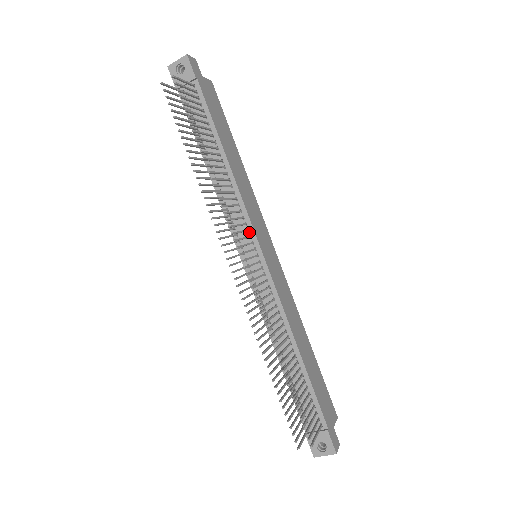
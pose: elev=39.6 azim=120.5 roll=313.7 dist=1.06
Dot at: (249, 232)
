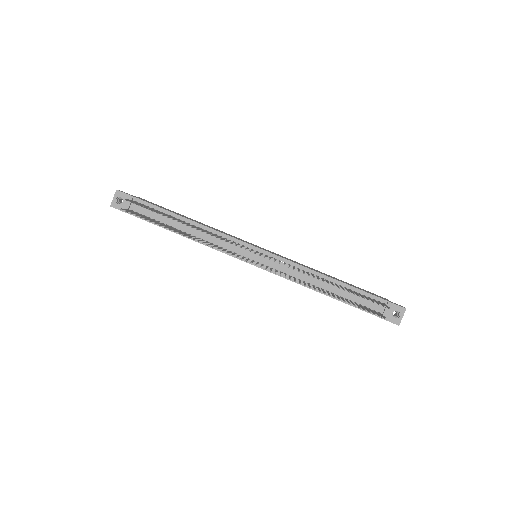
Dot at: (240, 245)
